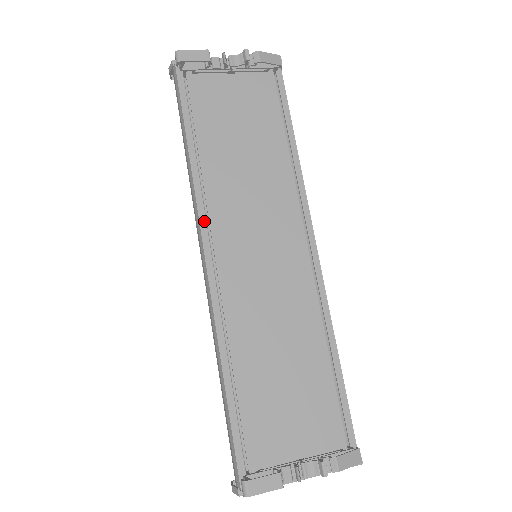
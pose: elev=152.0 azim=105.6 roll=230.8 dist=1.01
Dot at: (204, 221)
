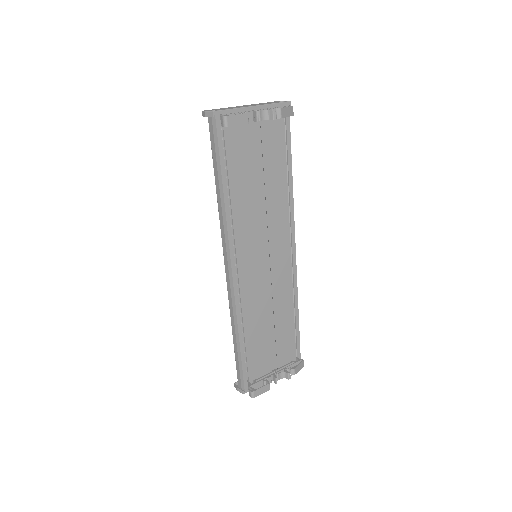
Dot at: (232, 245)
